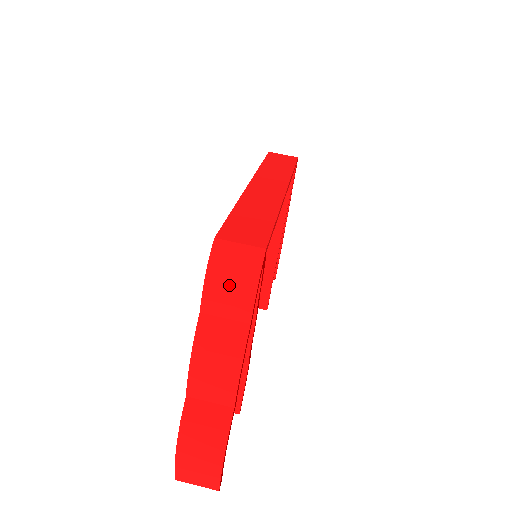
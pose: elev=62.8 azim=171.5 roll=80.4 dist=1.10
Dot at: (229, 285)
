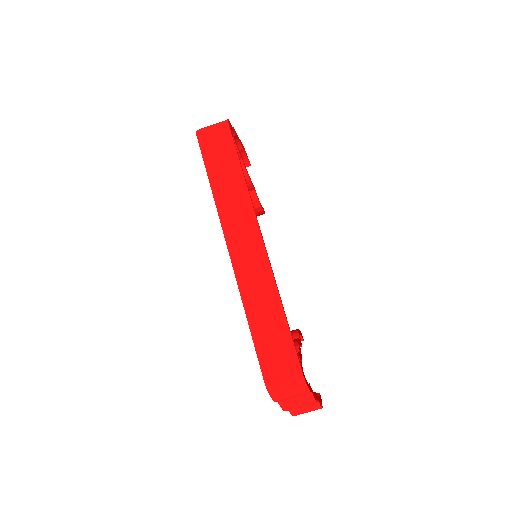
Dot at: (290, 396)
